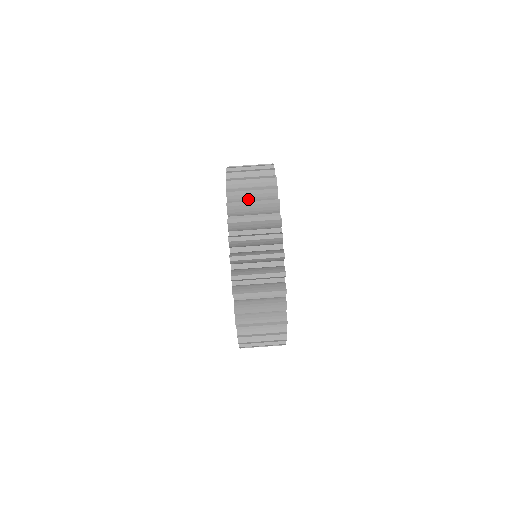
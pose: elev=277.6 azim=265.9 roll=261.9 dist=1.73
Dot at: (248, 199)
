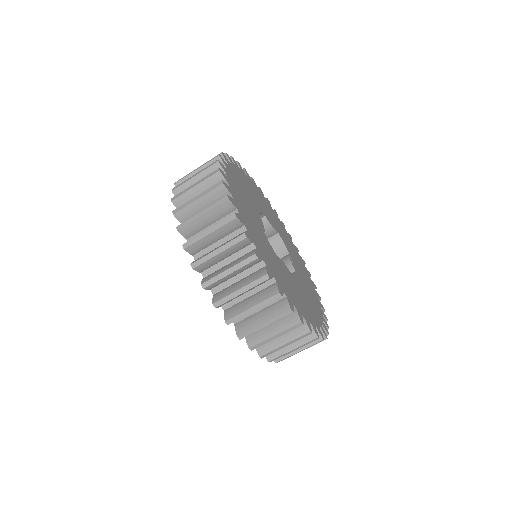
Dot at: (230, 278)
